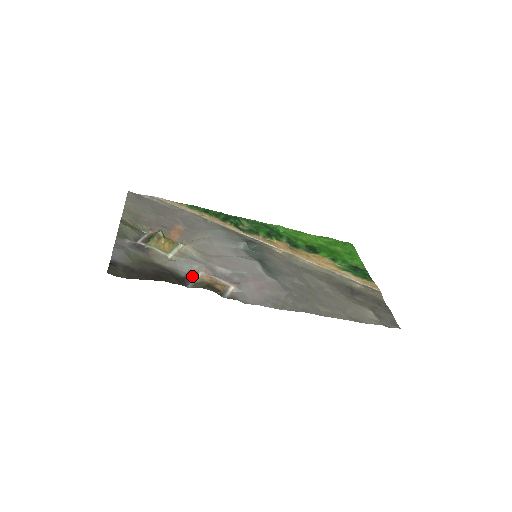
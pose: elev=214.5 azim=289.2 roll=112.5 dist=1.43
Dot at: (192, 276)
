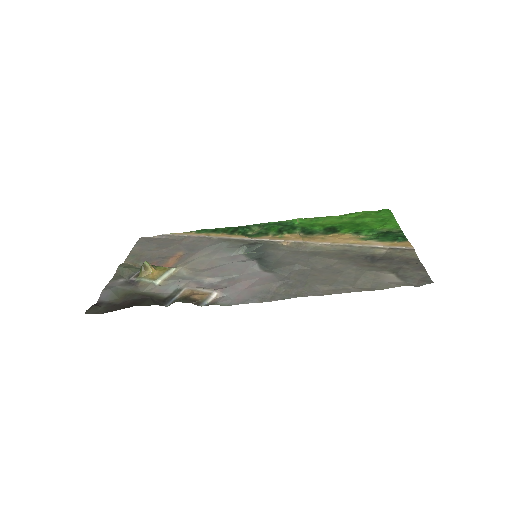
Dot at: (175, 294)
